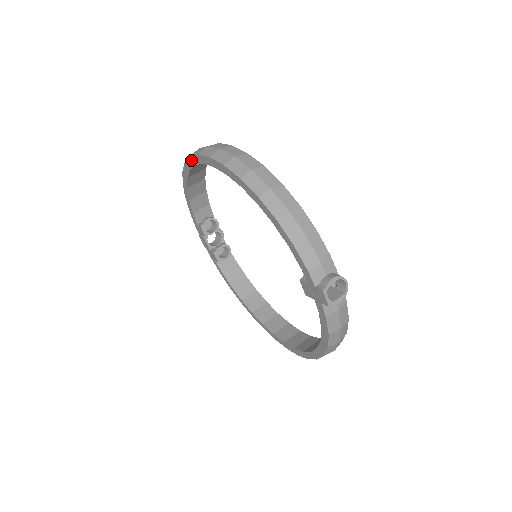
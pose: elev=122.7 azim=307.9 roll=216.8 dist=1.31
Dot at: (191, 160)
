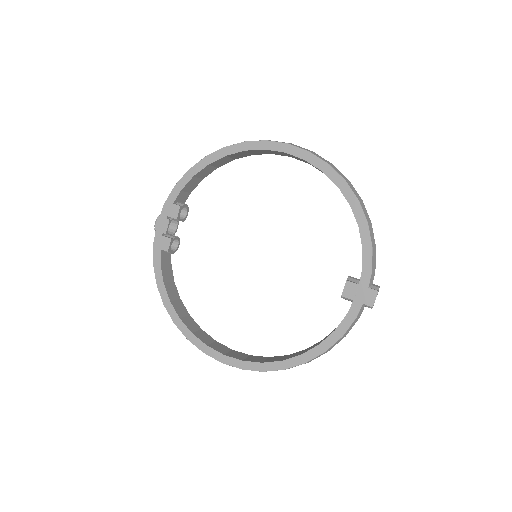
Dot at: (263, 144)
